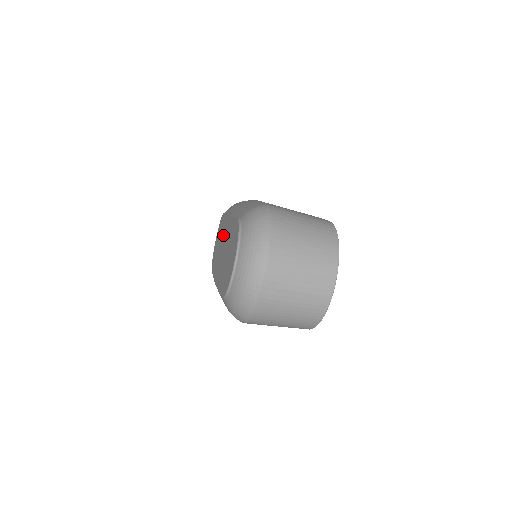
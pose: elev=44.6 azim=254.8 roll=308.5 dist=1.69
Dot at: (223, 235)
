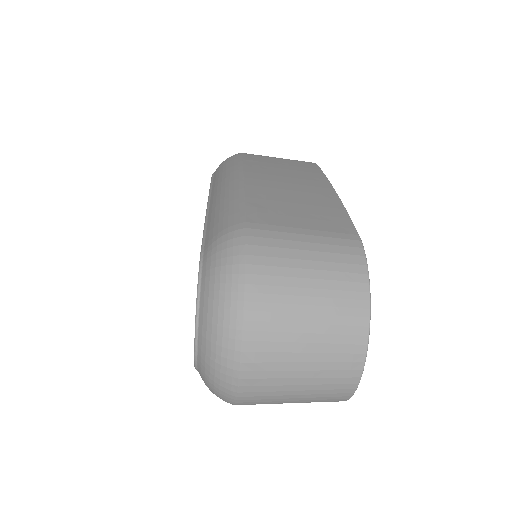
Dot at: occluded
